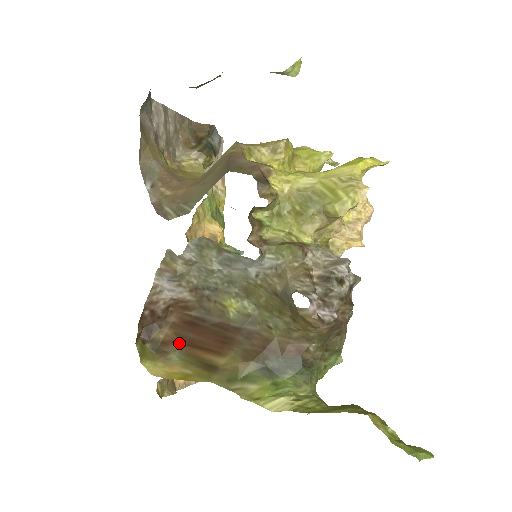
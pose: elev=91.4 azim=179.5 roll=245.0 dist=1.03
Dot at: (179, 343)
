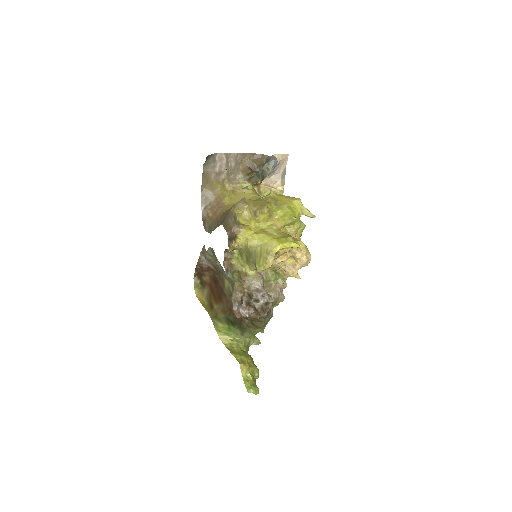
Dot at: (209, 286)
